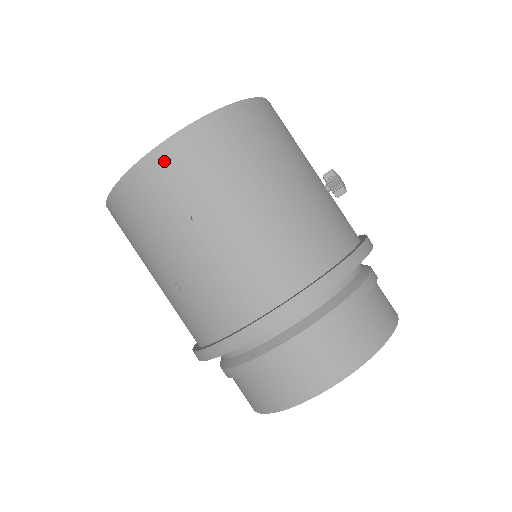
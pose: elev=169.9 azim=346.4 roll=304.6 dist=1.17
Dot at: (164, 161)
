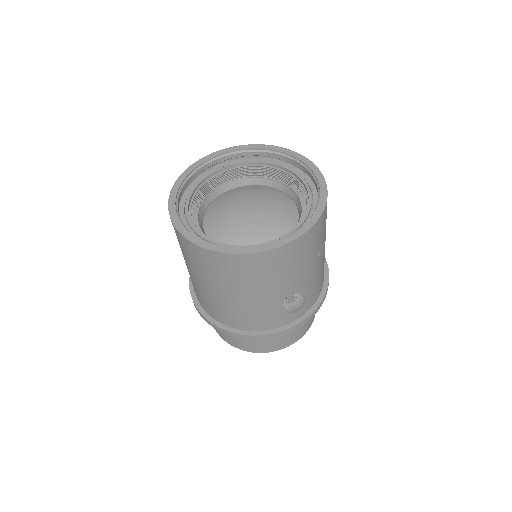
Dot at: (179, 236)
